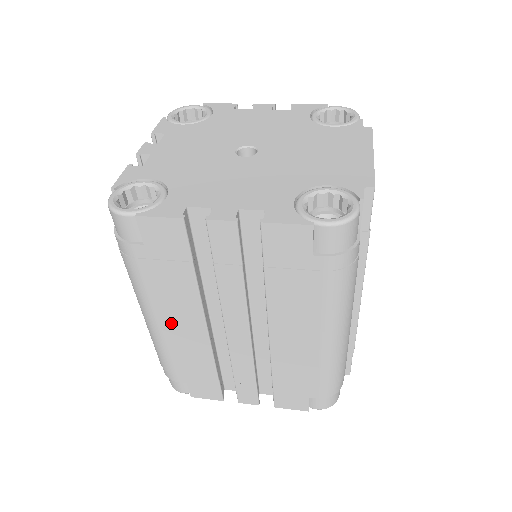
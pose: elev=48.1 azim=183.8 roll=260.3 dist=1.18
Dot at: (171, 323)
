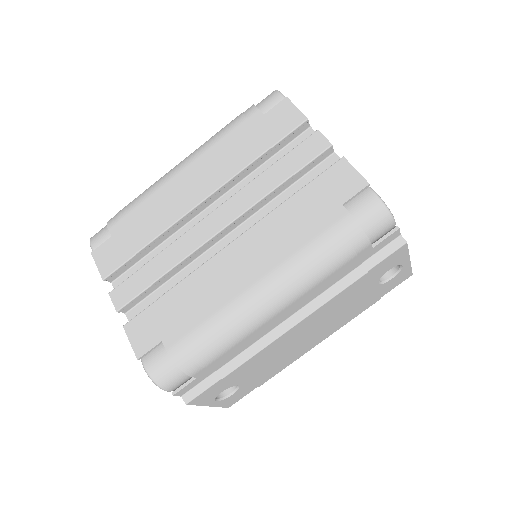
Dot at: (190, 176)
